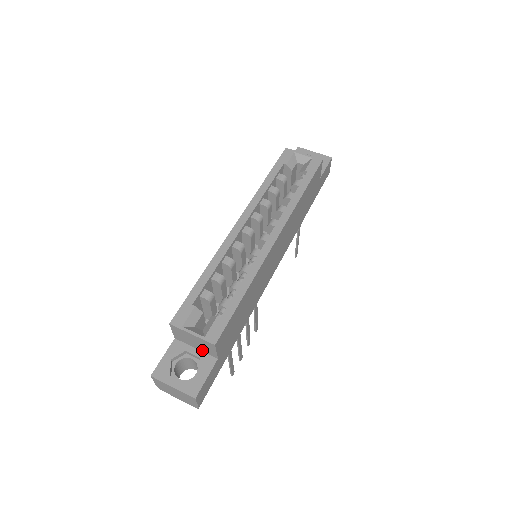
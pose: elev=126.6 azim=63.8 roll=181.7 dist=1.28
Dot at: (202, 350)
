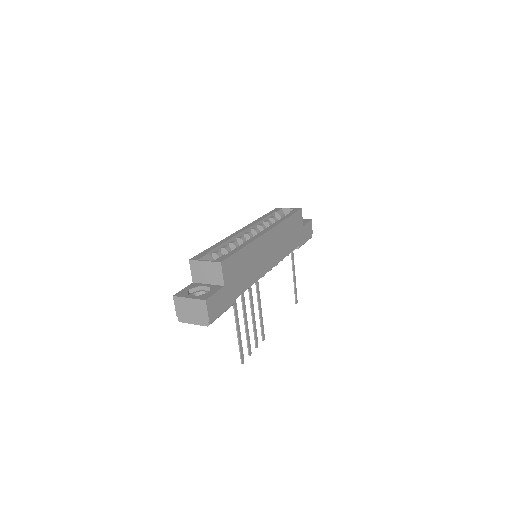
Dot at: (213, 283)
